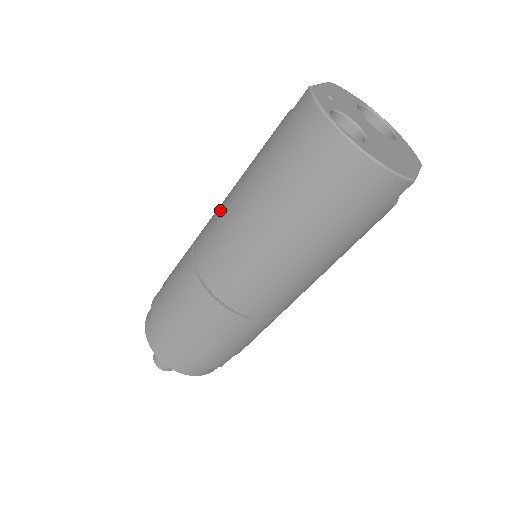
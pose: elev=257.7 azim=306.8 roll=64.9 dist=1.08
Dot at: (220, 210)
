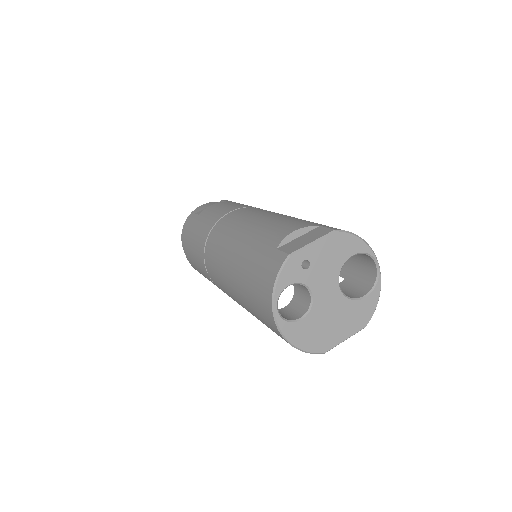
Dot at: (229, 234)
